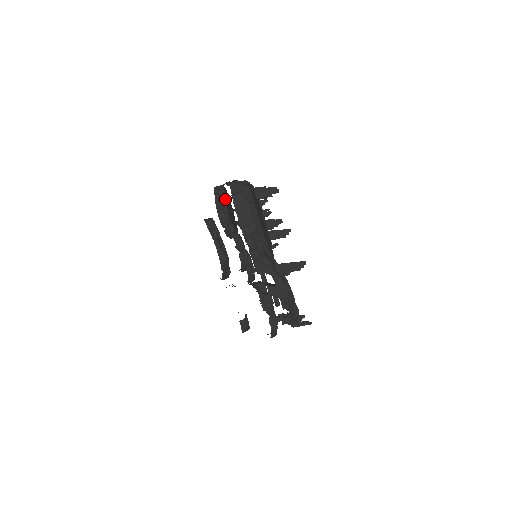
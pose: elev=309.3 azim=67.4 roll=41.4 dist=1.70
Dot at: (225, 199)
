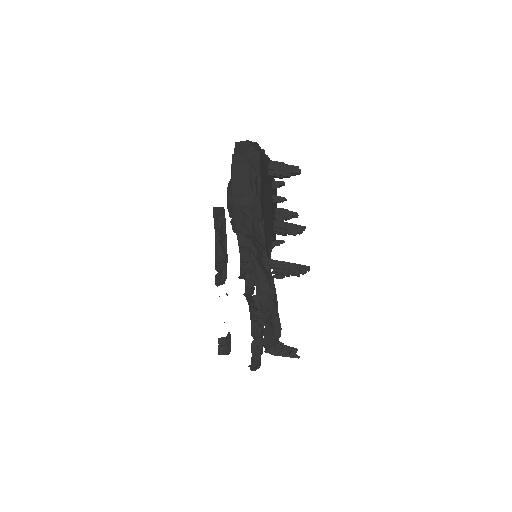
Dot at: occluded
